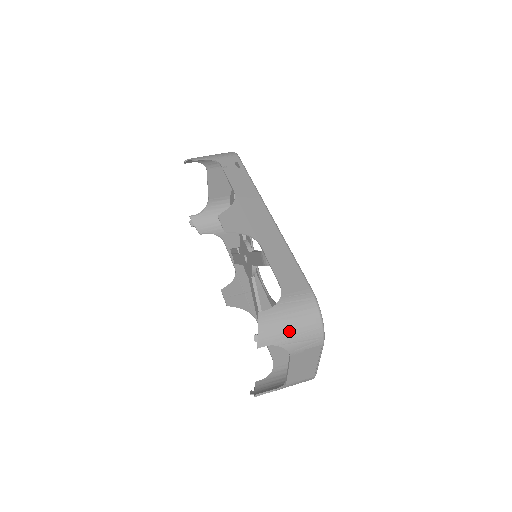
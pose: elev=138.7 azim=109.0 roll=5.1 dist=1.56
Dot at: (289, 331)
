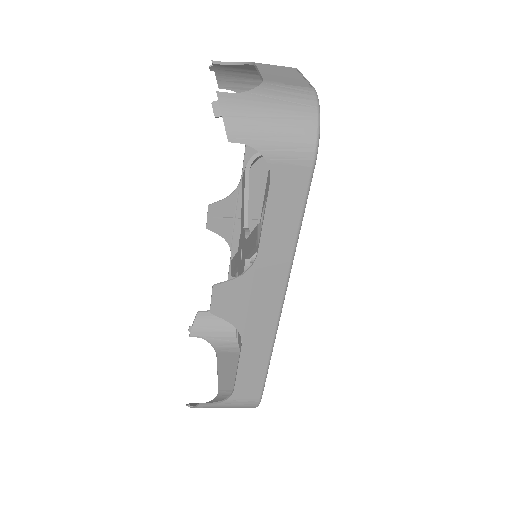
Dot at: (250, 70)
